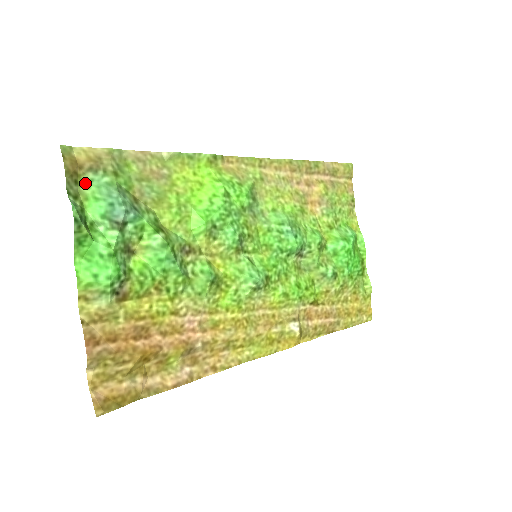
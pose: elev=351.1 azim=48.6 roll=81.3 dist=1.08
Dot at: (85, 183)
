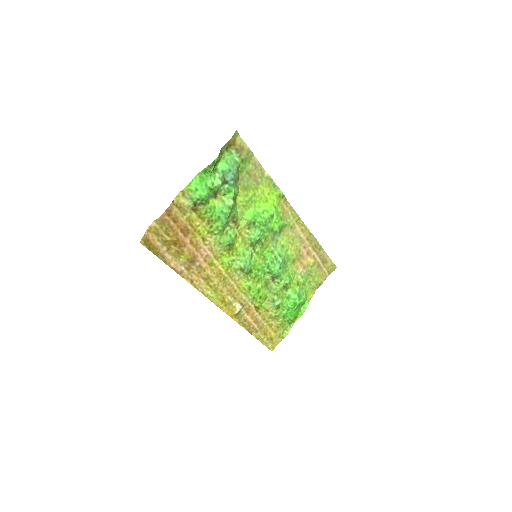
Dot at: (229, 152)
